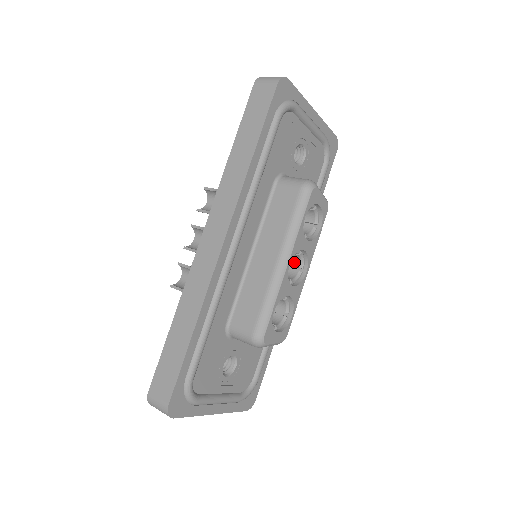
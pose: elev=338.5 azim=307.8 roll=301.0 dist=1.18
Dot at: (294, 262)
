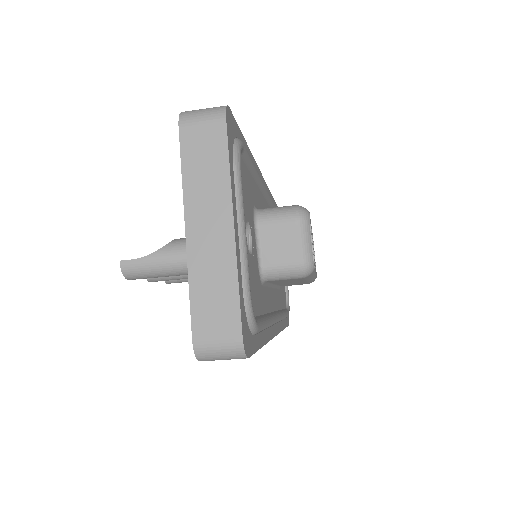
Dot at: occluded
